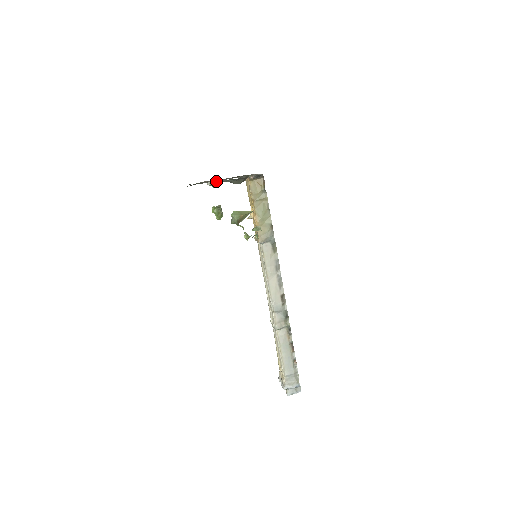
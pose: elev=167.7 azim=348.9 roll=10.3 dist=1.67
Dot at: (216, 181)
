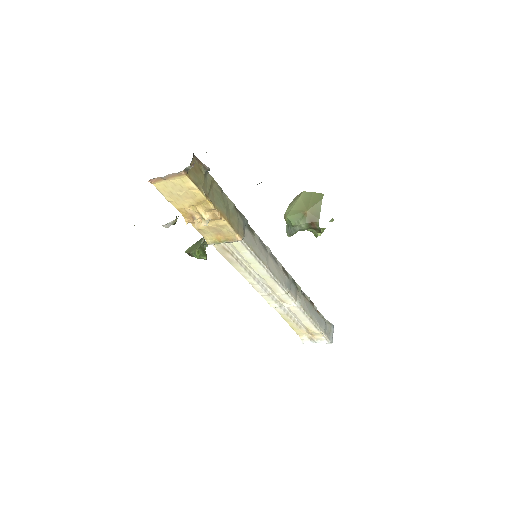
Dot at: occluded
